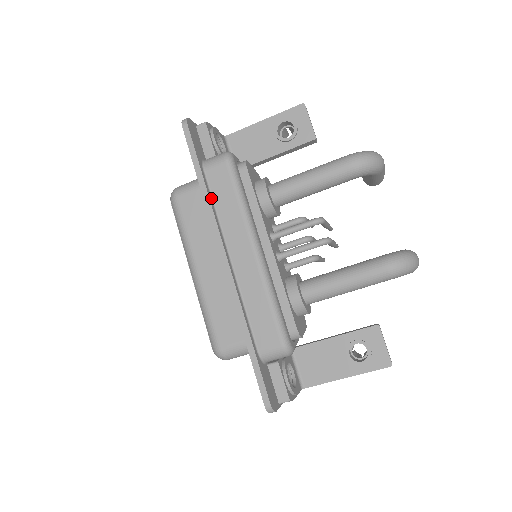
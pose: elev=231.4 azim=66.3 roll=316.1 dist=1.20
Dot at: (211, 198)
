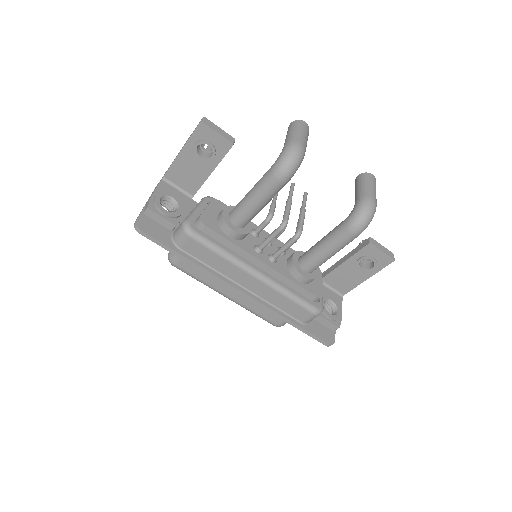
Dot at: (200, 263)
